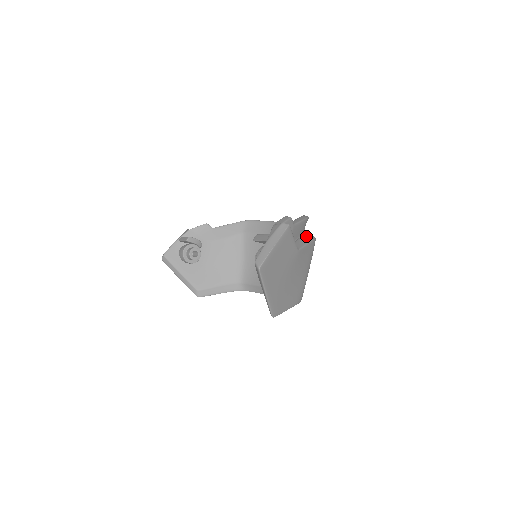
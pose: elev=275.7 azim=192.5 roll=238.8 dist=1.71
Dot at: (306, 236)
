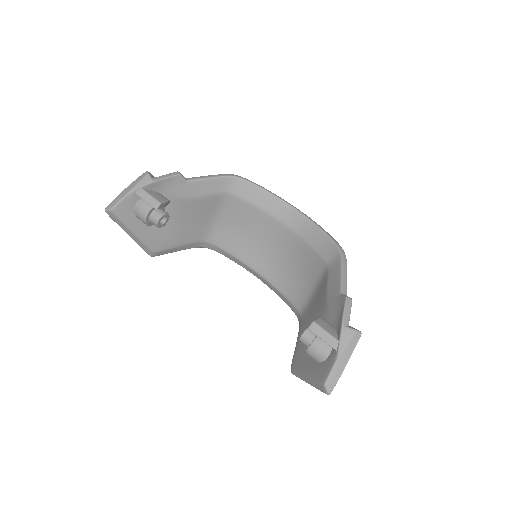
Dot at: occluded
